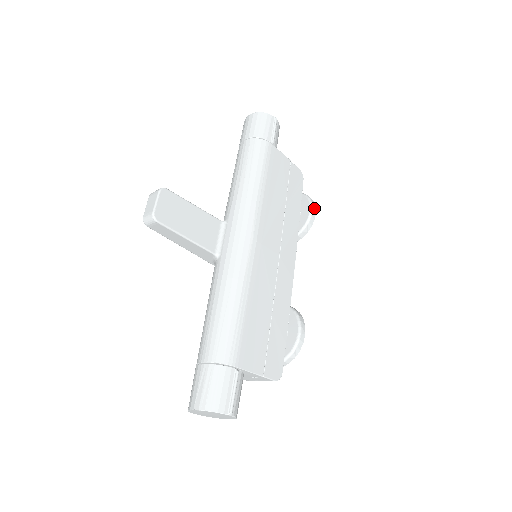
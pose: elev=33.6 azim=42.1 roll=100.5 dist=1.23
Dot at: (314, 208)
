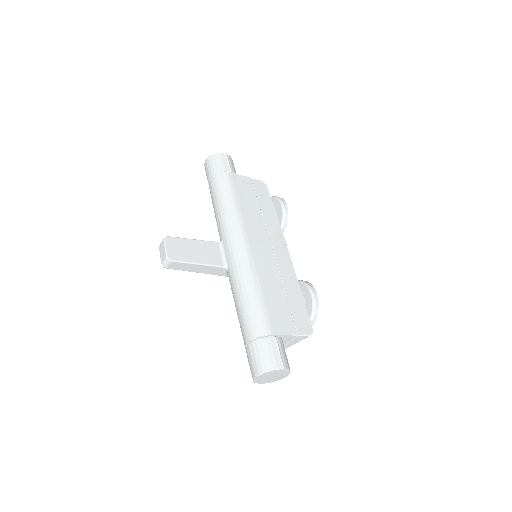
Dot at: (284, 203)
